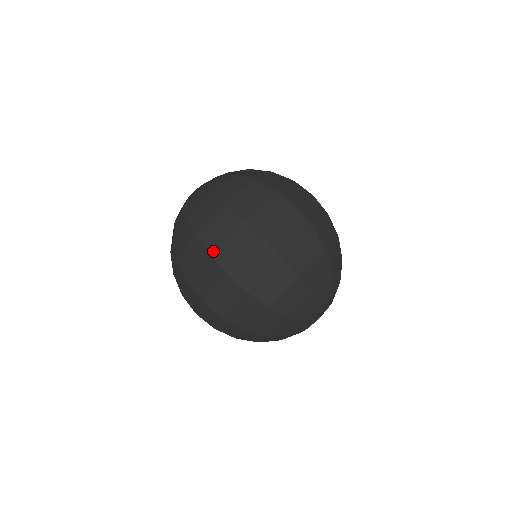
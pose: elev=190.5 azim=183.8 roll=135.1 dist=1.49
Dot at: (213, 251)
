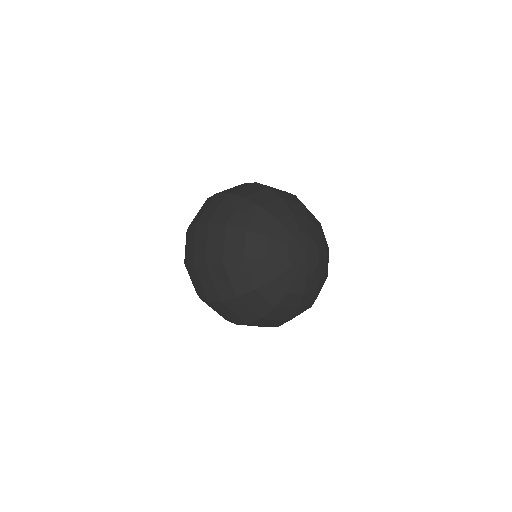
Dot at: (191, 223)
